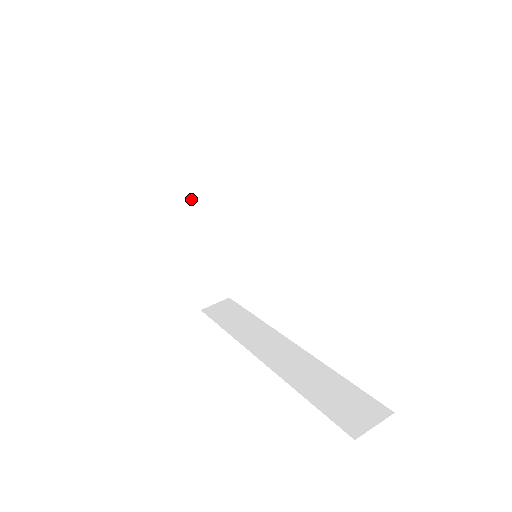
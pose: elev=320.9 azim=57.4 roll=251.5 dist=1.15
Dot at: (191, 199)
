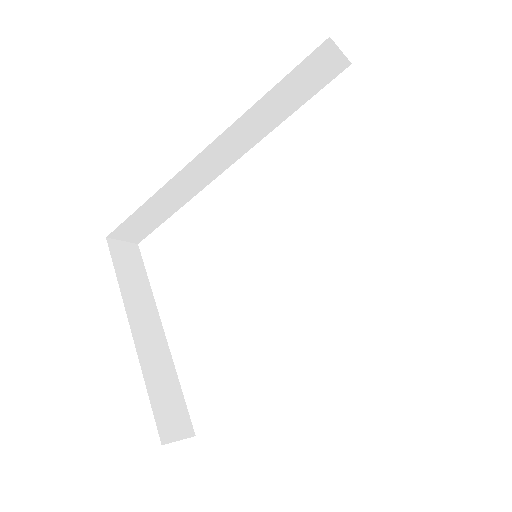
Dot at: (141, 299)
